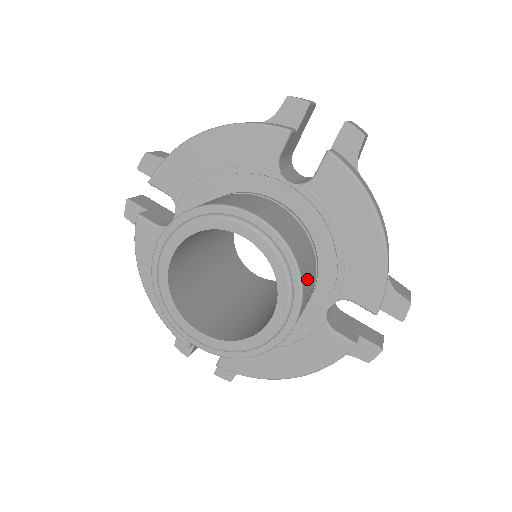
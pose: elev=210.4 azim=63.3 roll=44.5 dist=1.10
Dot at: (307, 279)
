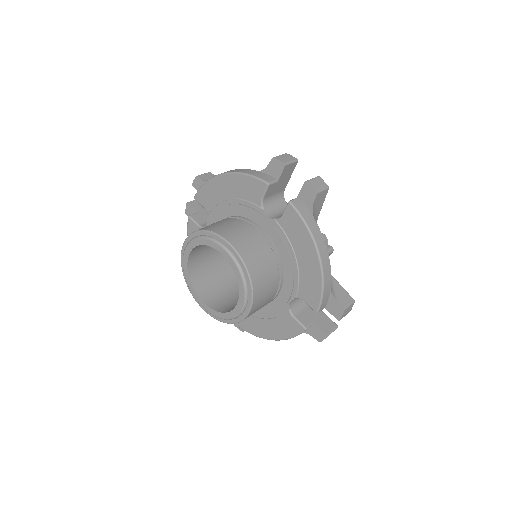
Dot at: (261, 285)
